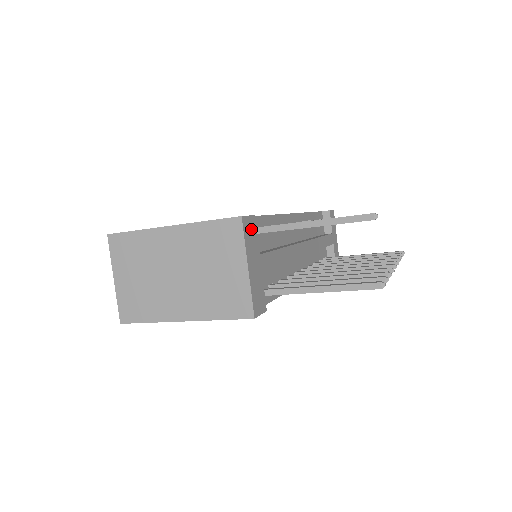
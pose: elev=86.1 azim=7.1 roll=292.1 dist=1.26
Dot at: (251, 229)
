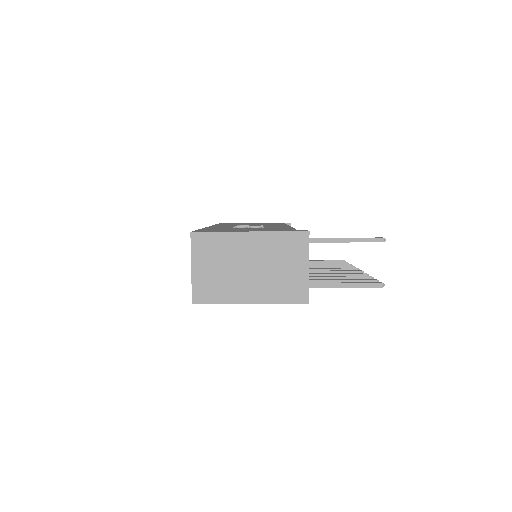
Dot at: occluded
